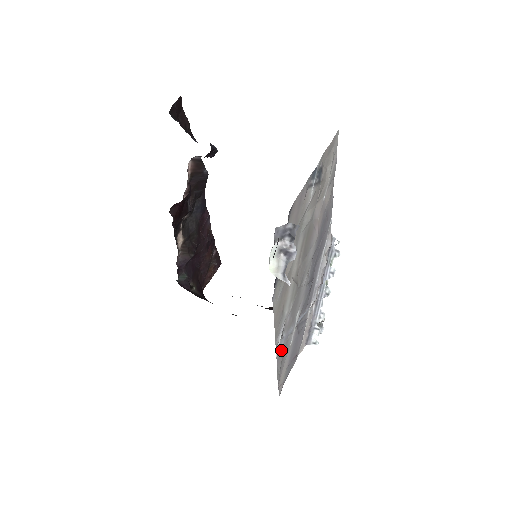
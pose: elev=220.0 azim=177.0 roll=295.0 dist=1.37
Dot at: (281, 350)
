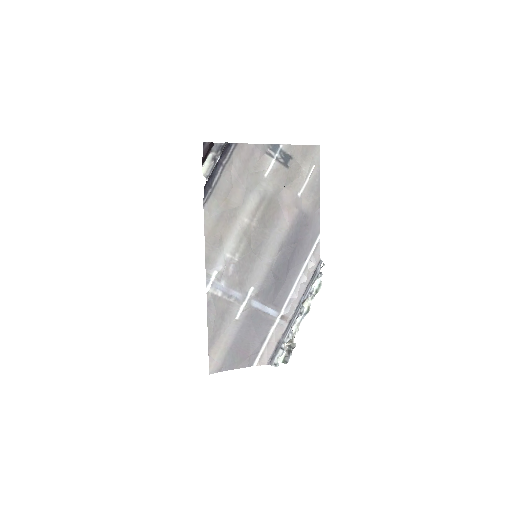
Dot at: (217, 298)
